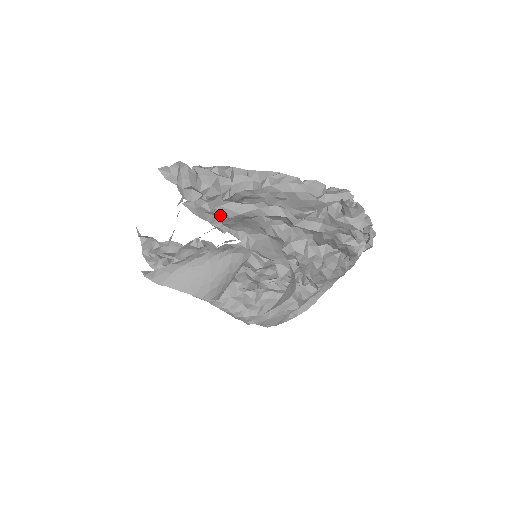
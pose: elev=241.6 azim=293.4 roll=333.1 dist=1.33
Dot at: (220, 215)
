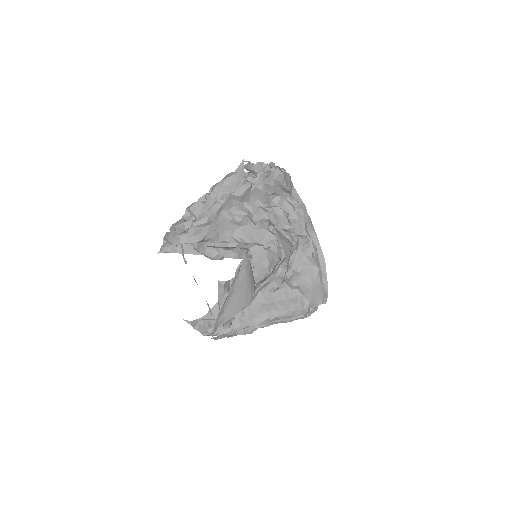
Dot at: (202, 231)
